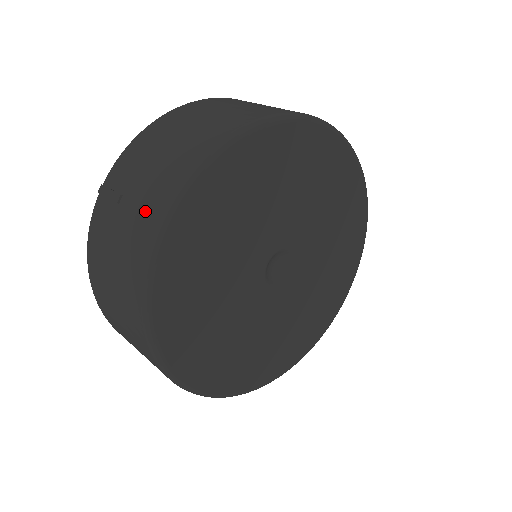
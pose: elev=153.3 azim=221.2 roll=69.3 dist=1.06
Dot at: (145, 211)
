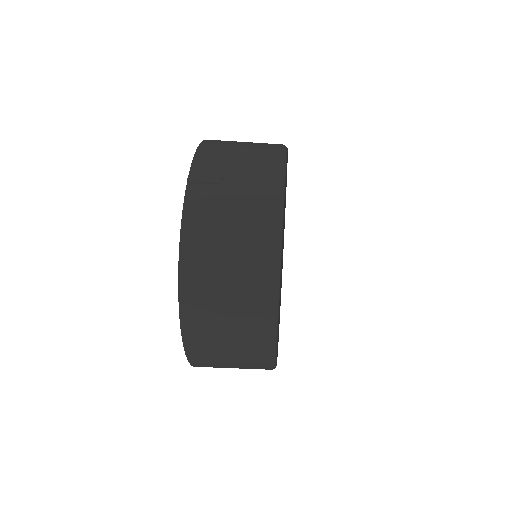
Dot at: (259, 183)
